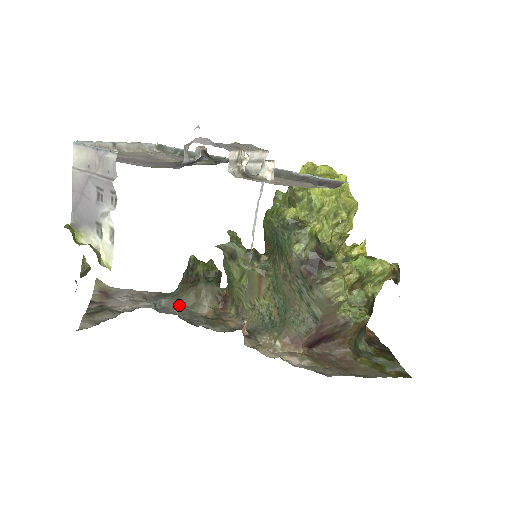
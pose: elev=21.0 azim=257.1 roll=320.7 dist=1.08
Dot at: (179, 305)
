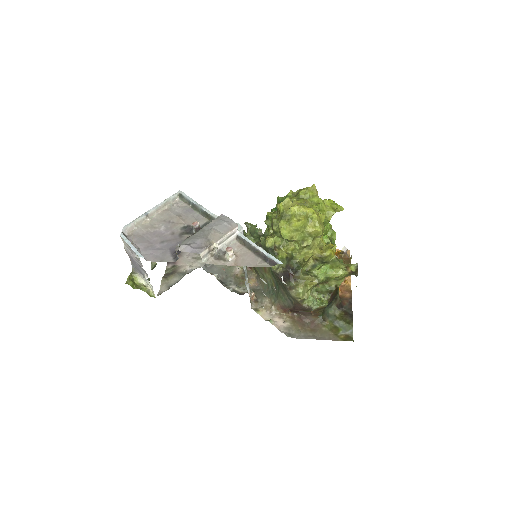
Dot at: occluded
